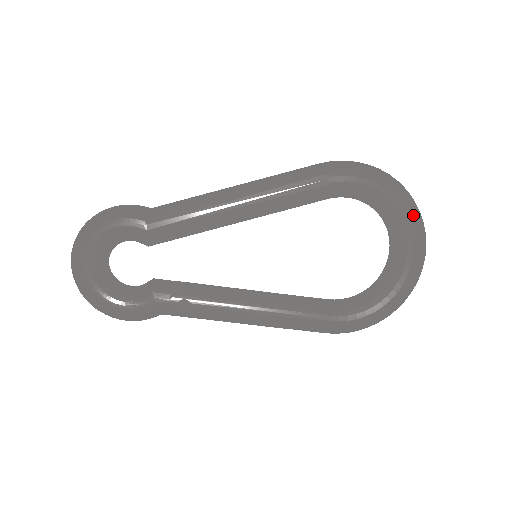
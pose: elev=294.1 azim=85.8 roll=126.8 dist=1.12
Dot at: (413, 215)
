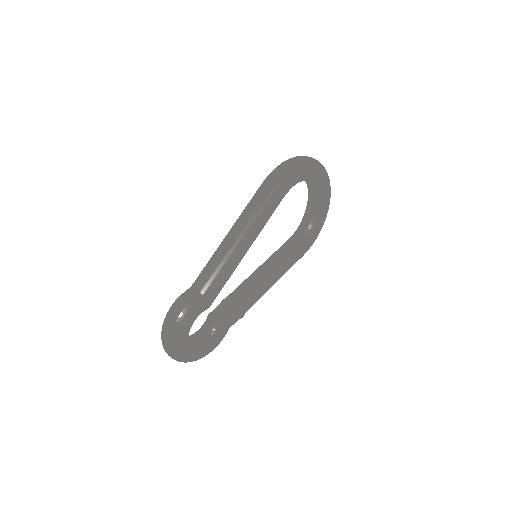
Dot at: (323, 171)
